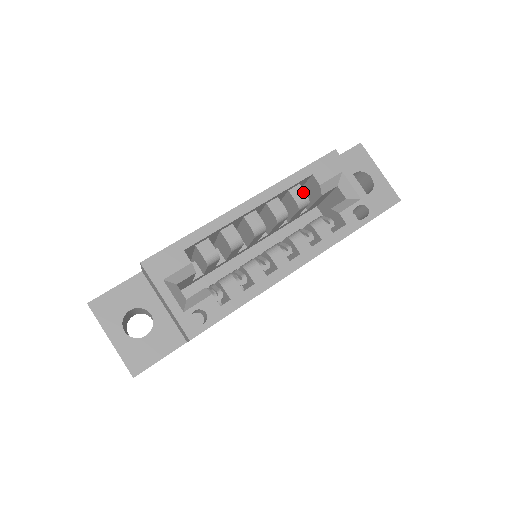
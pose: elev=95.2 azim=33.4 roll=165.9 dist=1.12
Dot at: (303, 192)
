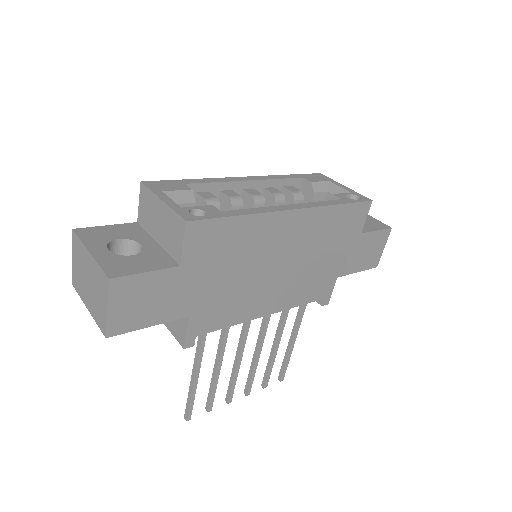
Dot at: (297, 189)
